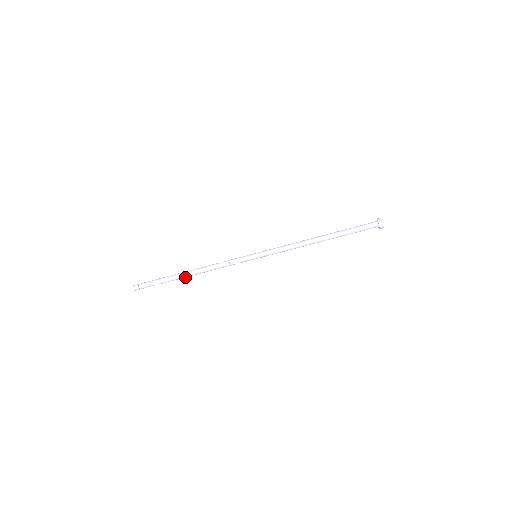
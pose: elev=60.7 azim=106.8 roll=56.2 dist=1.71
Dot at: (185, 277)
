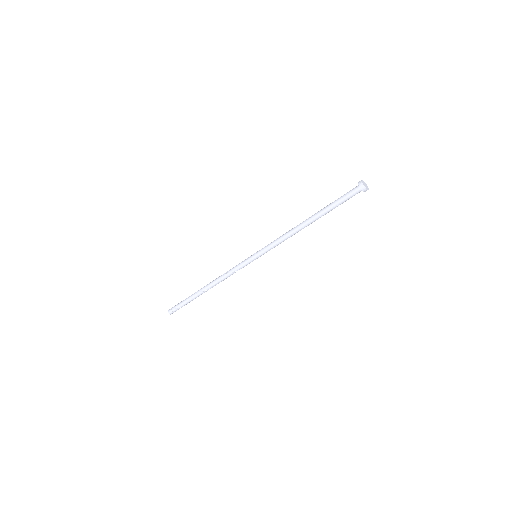
Dot at: (205, 291)
